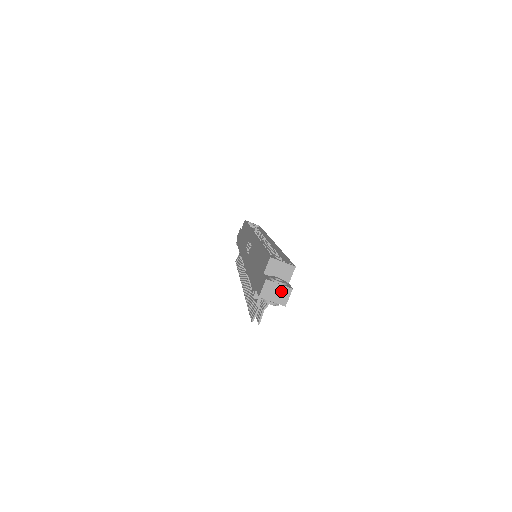
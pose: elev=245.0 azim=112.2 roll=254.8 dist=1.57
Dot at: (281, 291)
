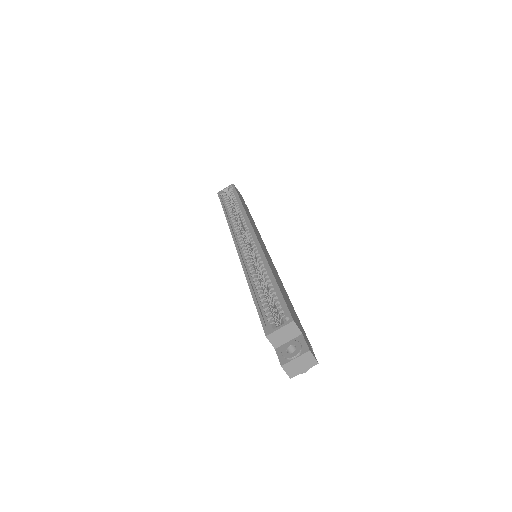
Dot at: (302, 360)
